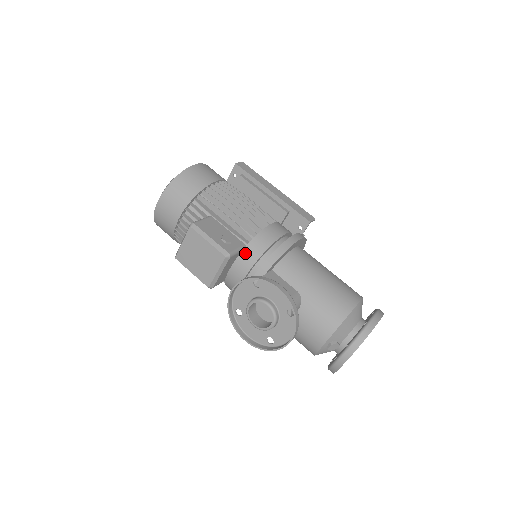
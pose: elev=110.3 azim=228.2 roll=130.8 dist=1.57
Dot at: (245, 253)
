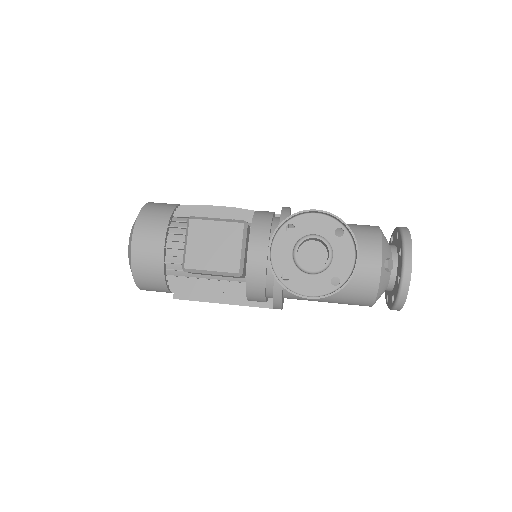
Dot at: (255, 228)
